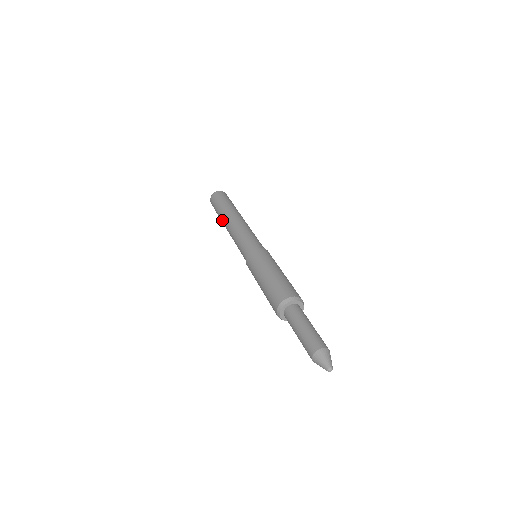
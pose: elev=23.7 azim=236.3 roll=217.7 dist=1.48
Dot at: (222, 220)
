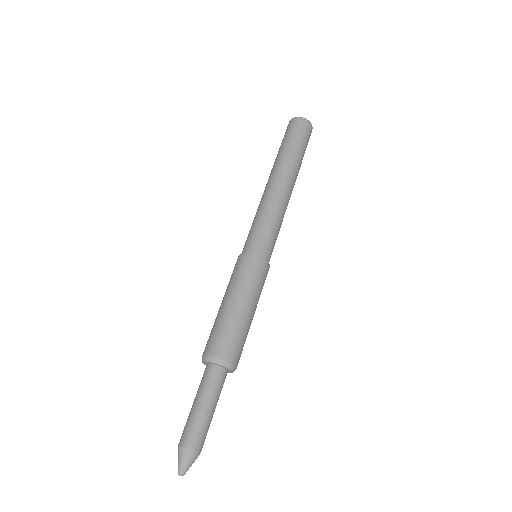
Dot at: occluded
